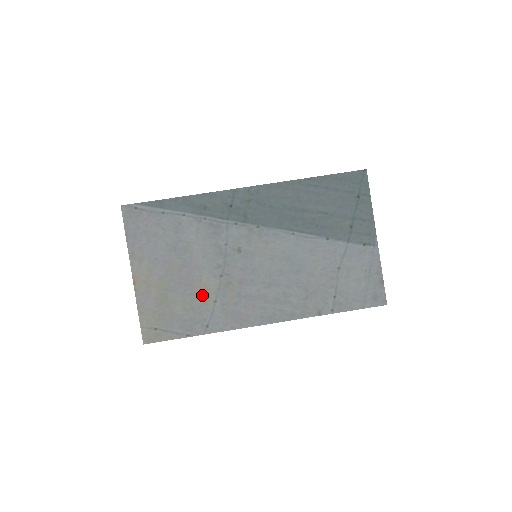
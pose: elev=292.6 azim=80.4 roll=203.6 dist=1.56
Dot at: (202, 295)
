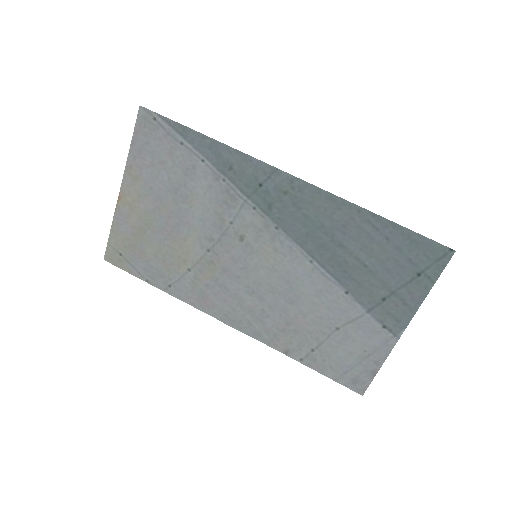
Dot at: (179, 255)
